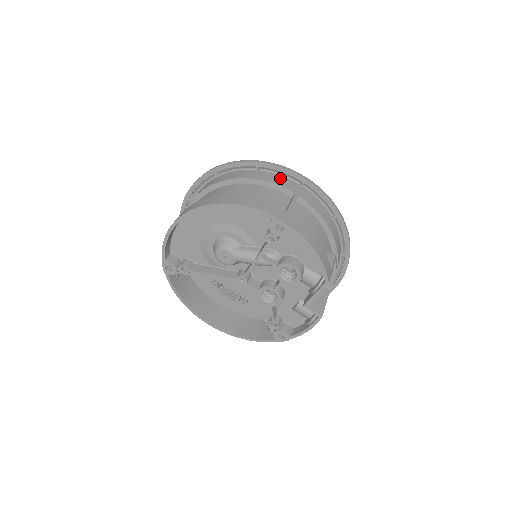
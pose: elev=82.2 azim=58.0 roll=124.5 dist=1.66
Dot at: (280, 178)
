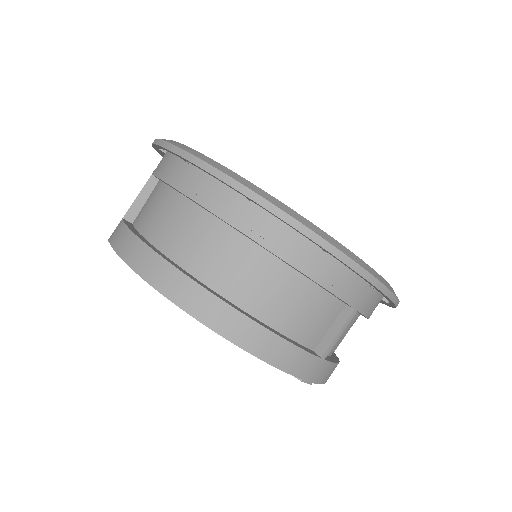
Dot at: (350, 277)
